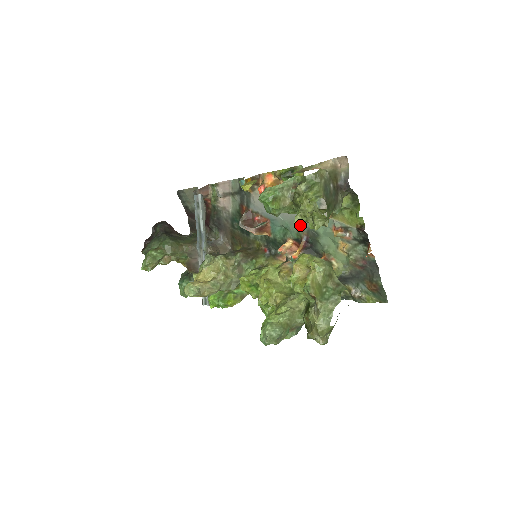
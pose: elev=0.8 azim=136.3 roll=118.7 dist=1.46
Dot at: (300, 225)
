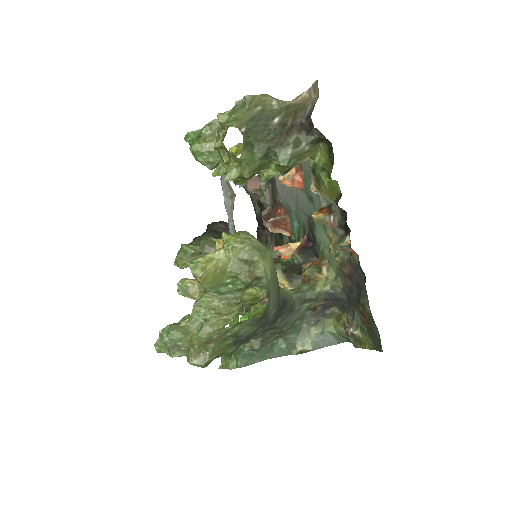
Dot at: (303, 213)
